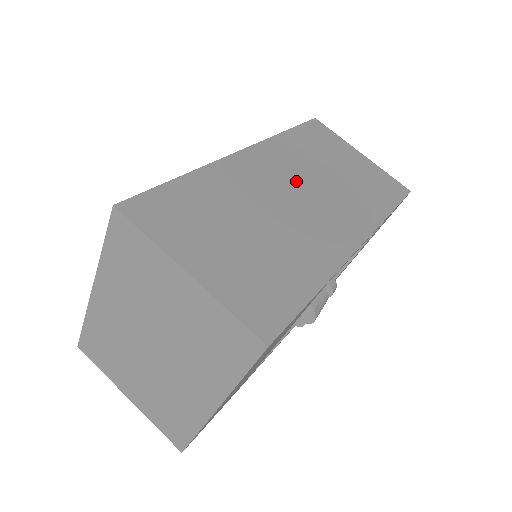
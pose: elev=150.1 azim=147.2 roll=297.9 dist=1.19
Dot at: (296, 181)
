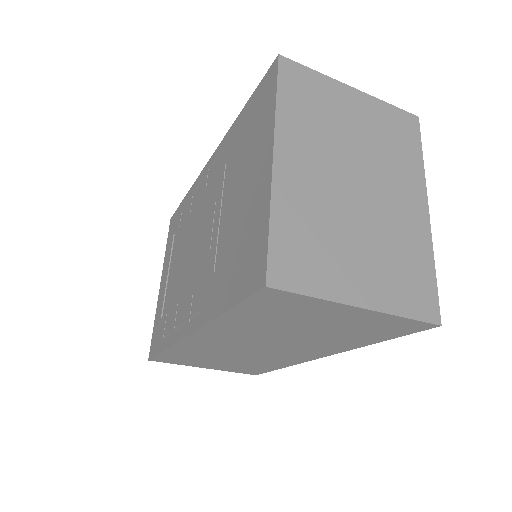
Dot at: occluded
